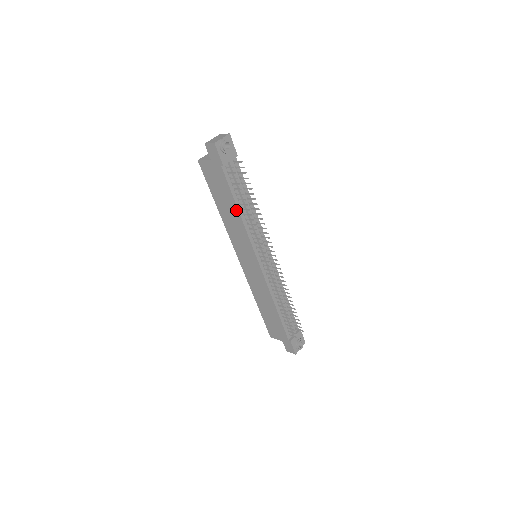
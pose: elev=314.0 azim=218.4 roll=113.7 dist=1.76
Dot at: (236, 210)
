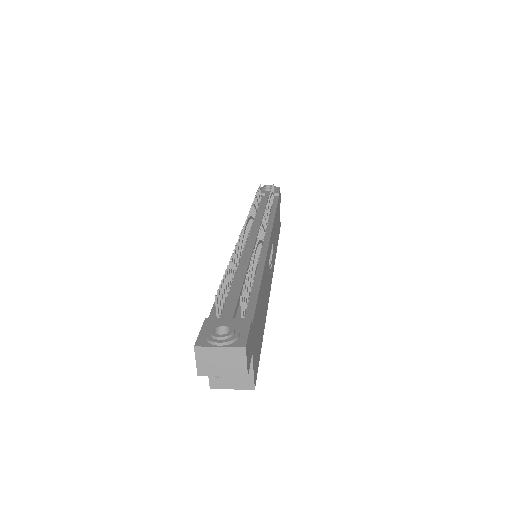
Dot at: occluded
